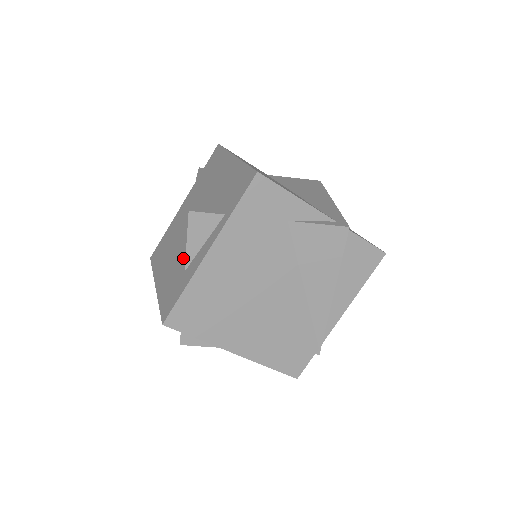
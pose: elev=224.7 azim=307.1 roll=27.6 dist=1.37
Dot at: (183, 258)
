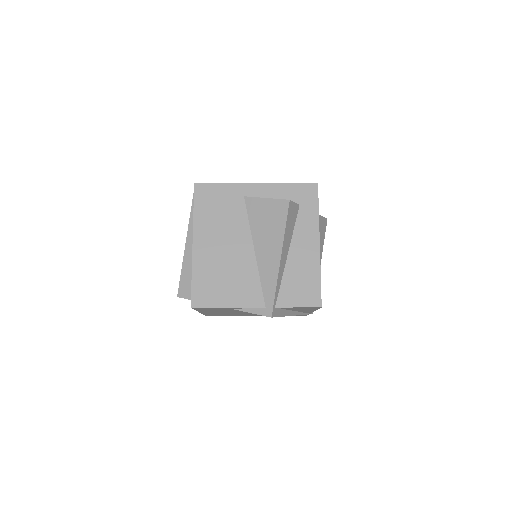
Dot at: occluded
